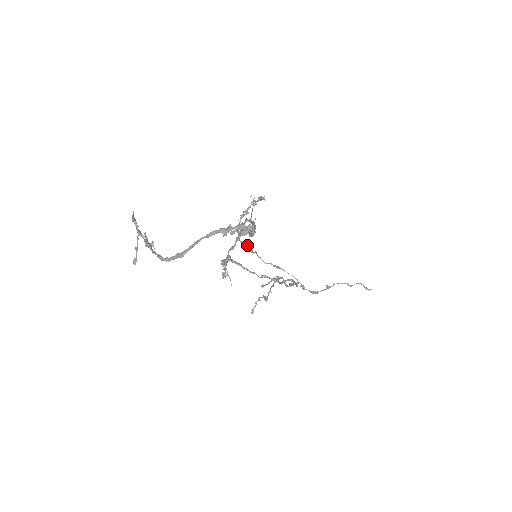
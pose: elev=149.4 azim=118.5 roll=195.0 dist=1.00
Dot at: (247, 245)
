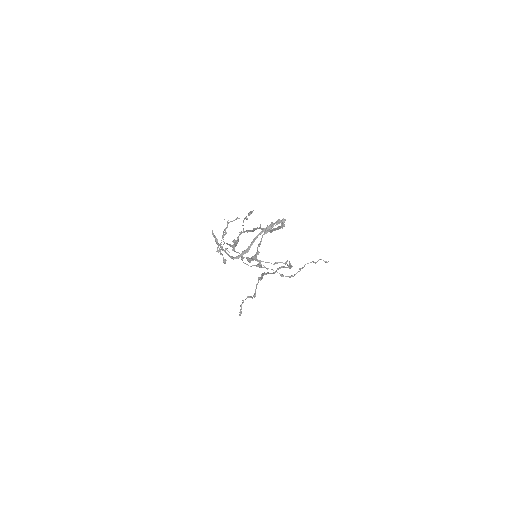
Dot at: occluded
